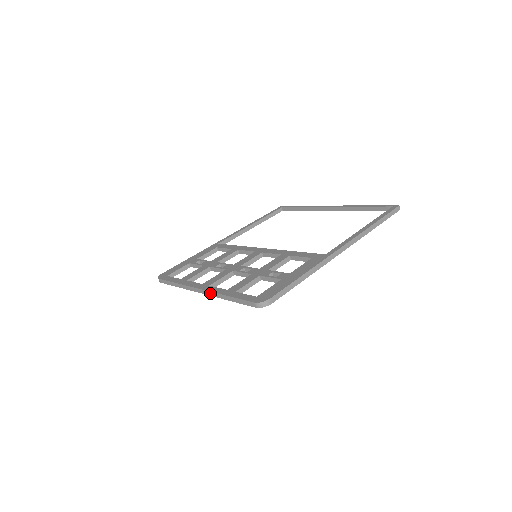
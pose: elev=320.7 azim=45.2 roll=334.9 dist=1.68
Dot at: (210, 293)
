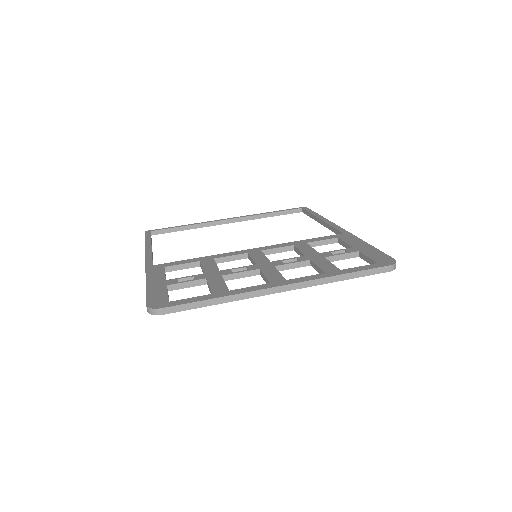
Dot at: (306, 283)
